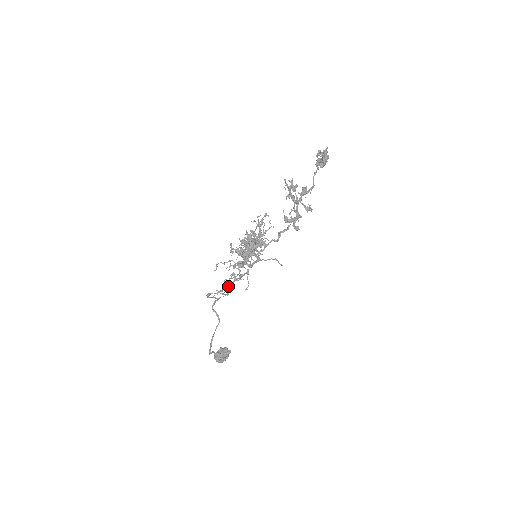
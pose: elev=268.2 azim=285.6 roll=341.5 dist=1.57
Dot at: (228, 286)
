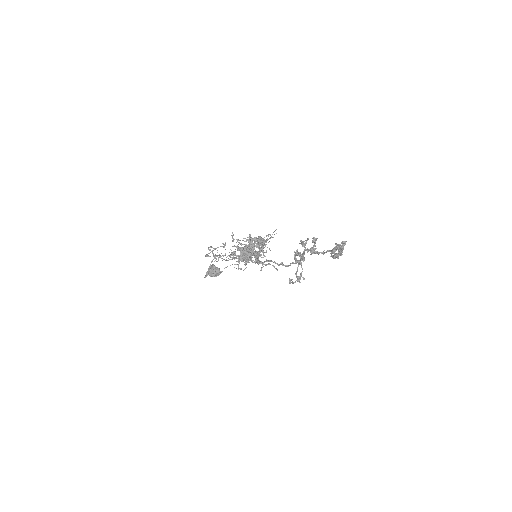
Dot at: (227, 260)
